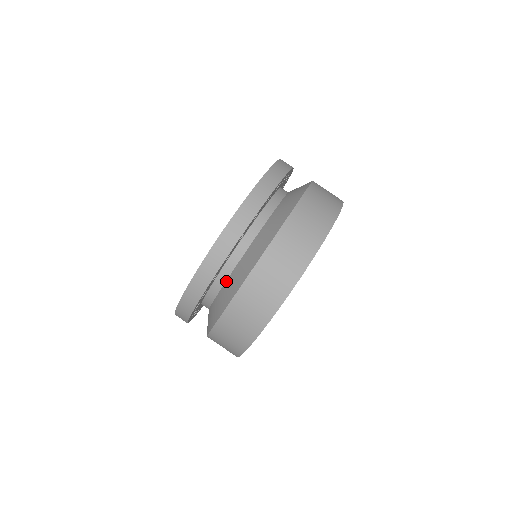
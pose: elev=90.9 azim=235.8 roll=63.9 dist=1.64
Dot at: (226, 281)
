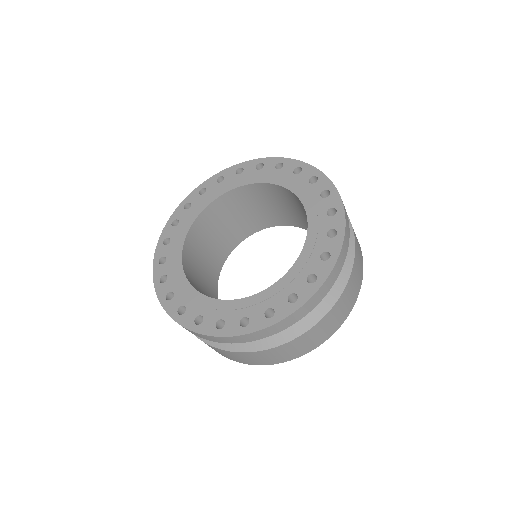
Dot at: occluded
